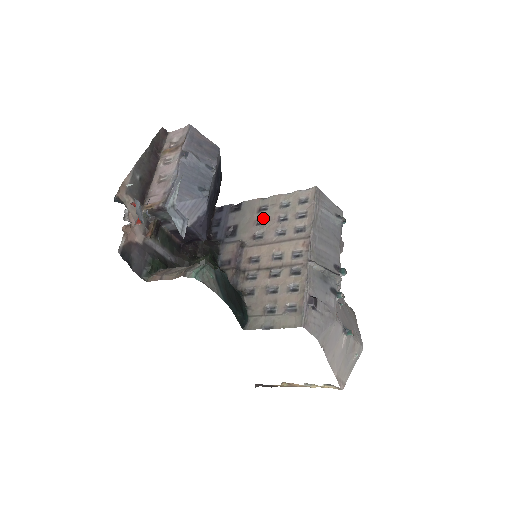
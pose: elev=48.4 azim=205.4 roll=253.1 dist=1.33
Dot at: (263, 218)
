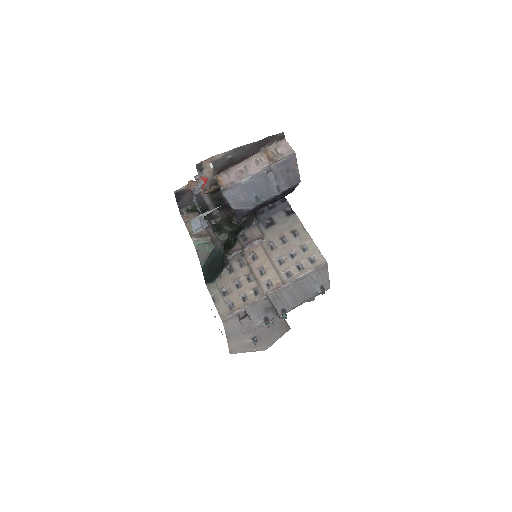
Dot at: (288, 239)
